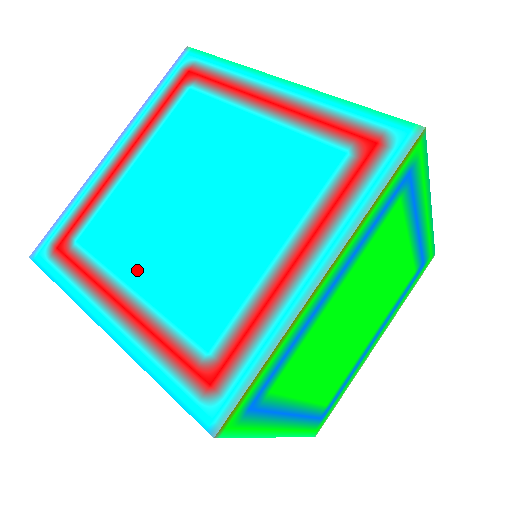
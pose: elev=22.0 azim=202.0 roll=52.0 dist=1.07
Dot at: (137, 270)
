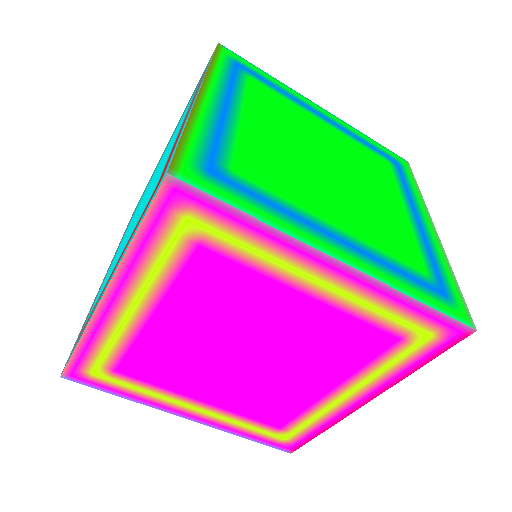
Dot at: (117, 259)
